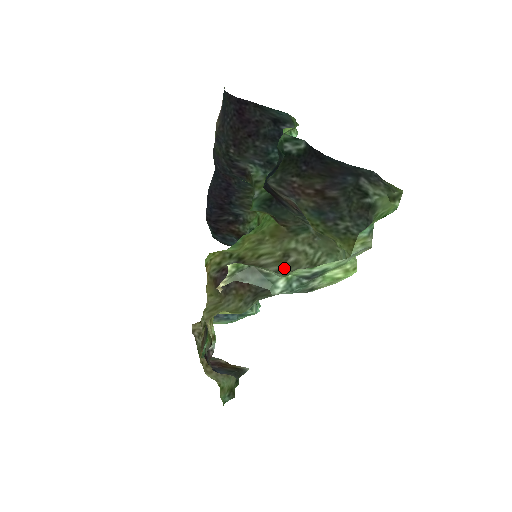
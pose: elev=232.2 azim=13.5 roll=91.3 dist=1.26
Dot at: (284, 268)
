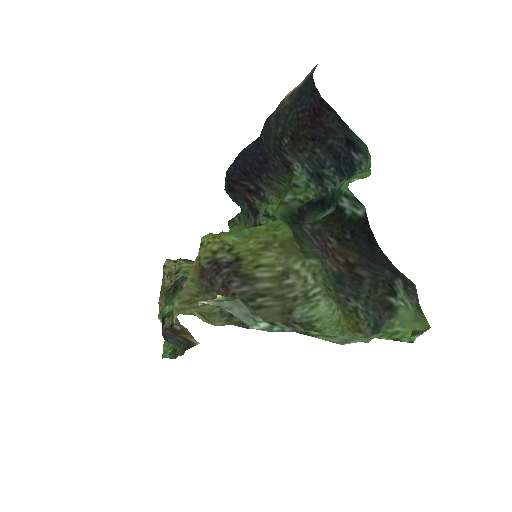
Dot at: (277, 287)
